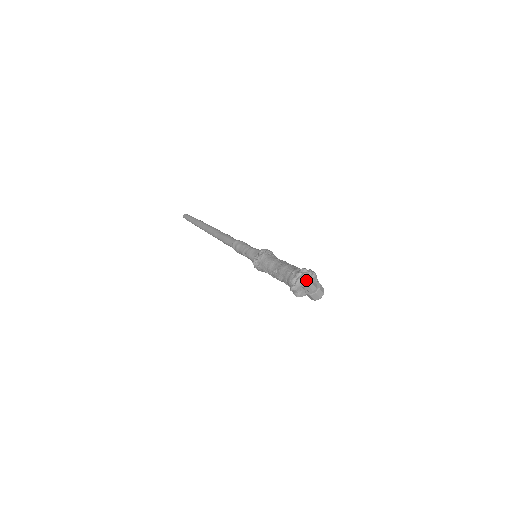
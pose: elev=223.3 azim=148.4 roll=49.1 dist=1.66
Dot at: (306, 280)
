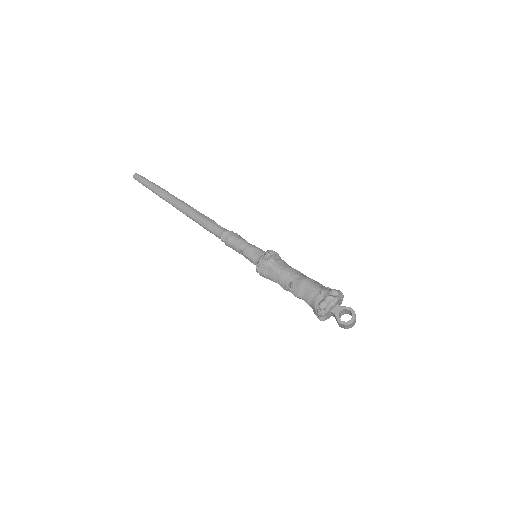
Dot at: (336, 304)
